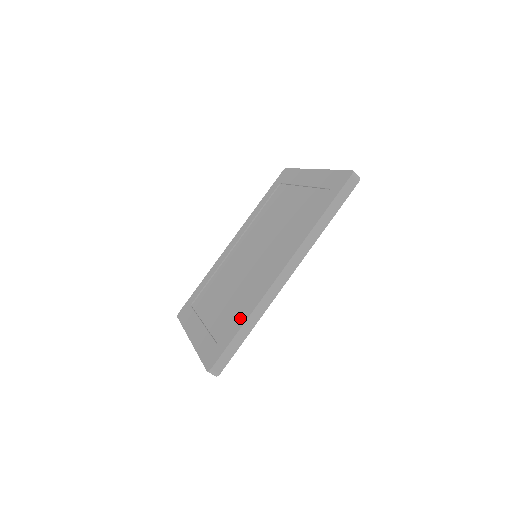
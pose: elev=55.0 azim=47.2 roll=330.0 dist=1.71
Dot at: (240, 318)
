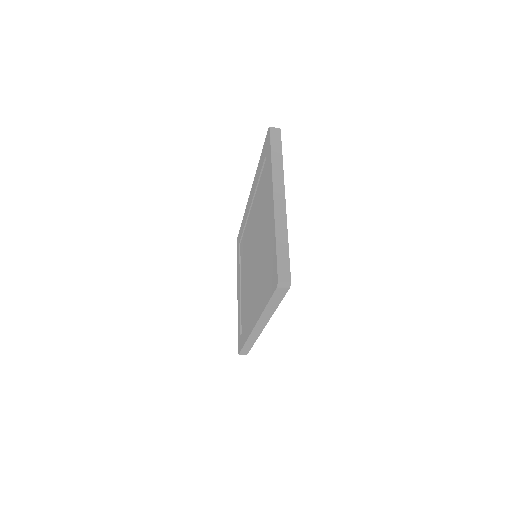
Dot at: (244, 333)
